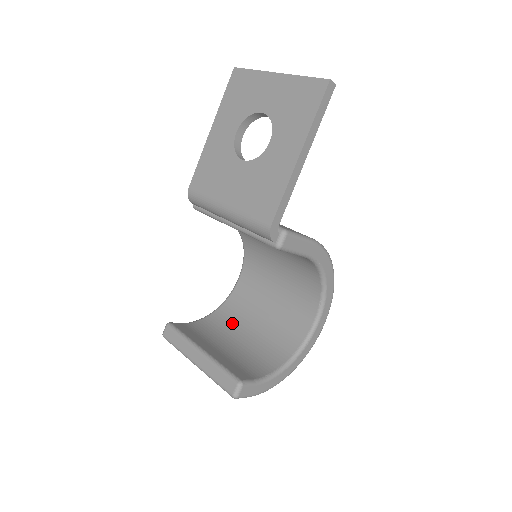
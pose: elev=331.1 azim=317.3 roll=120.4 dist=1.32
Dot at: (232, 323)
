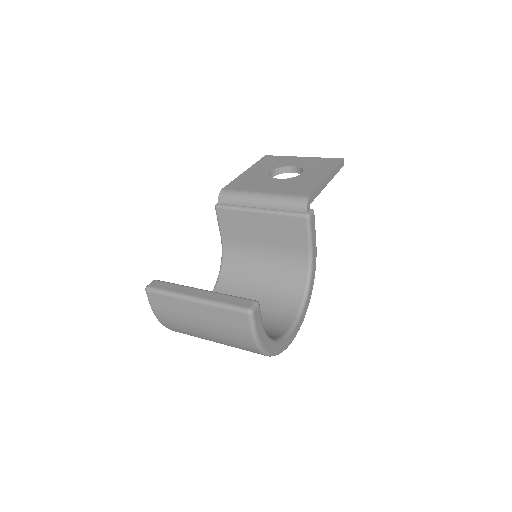
Dot at: occluded
